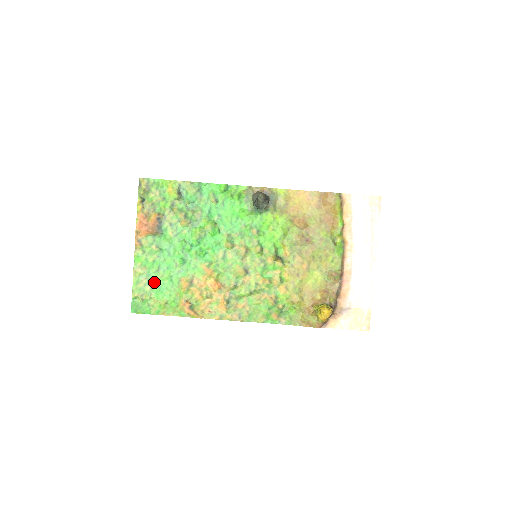
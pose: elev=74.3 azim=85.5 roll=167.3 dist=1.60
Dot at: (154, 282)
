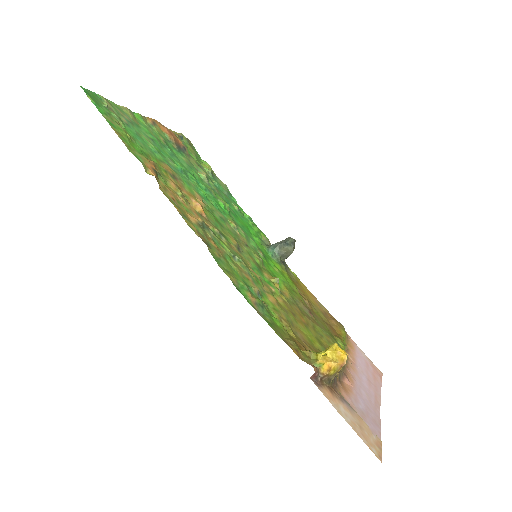
Dot at: (135, 130)
